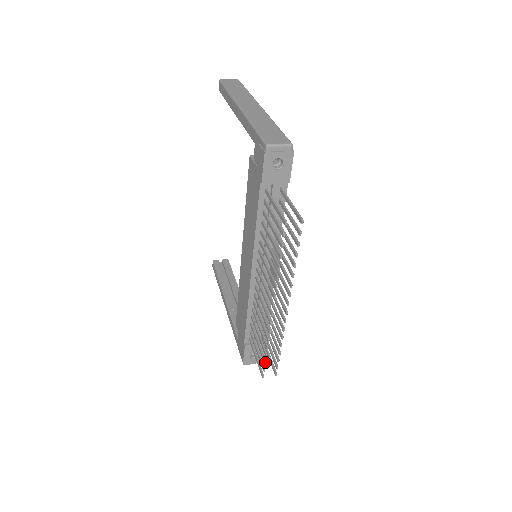
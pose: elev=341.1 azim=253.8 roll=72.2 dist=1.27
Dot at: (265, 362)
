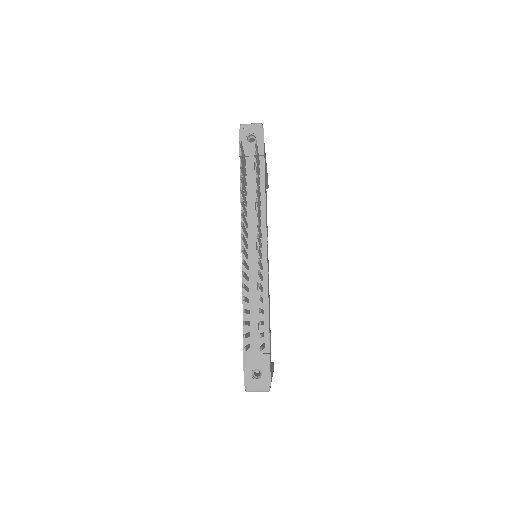
Dot at: (243, 321)
